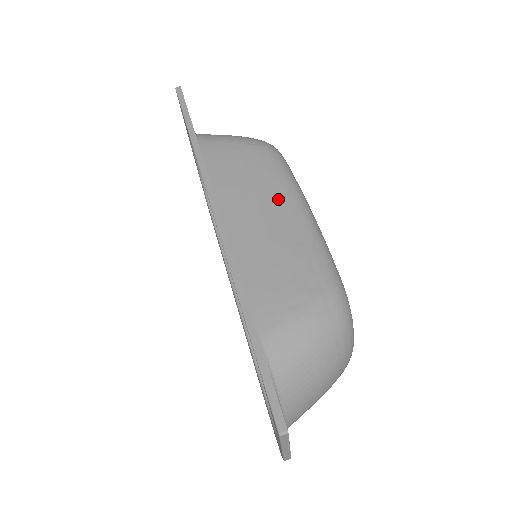
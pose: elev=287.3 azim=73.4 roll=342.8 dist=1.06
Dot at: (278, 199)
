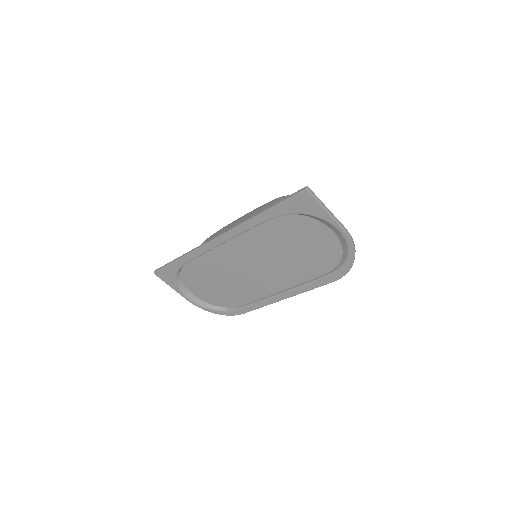
Dot at: (232, 225)
